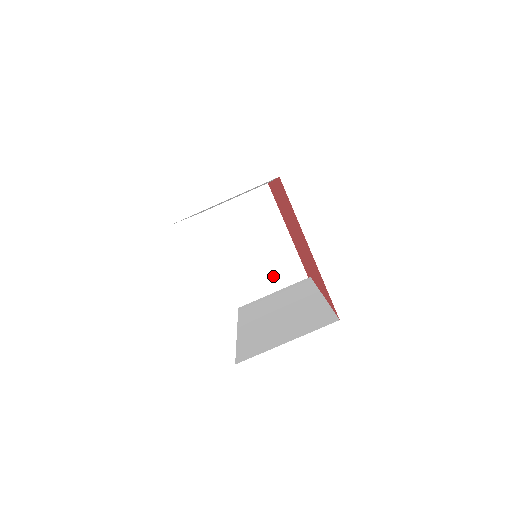
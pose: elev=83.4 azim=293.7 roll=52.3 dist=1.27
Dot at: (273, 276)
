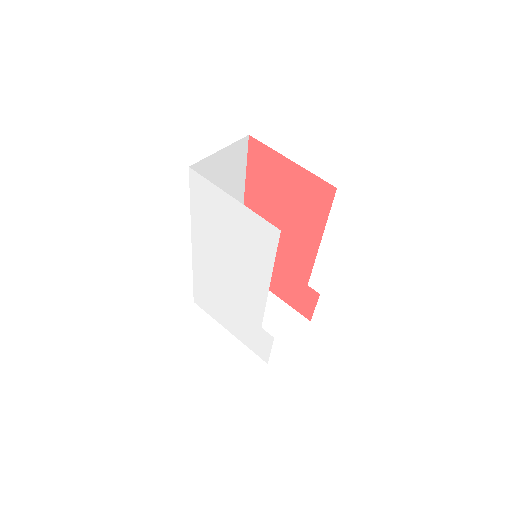
Dot at: (278, 329)
